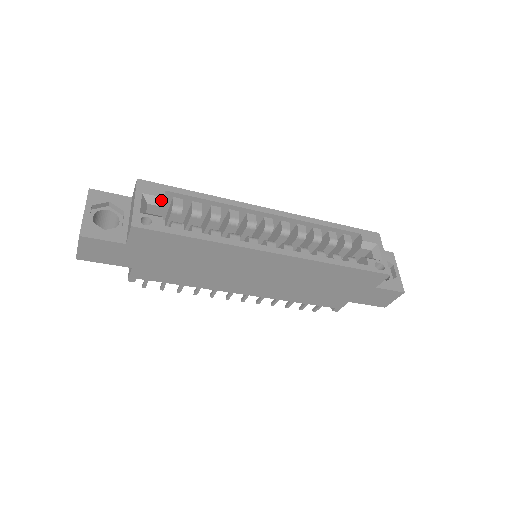
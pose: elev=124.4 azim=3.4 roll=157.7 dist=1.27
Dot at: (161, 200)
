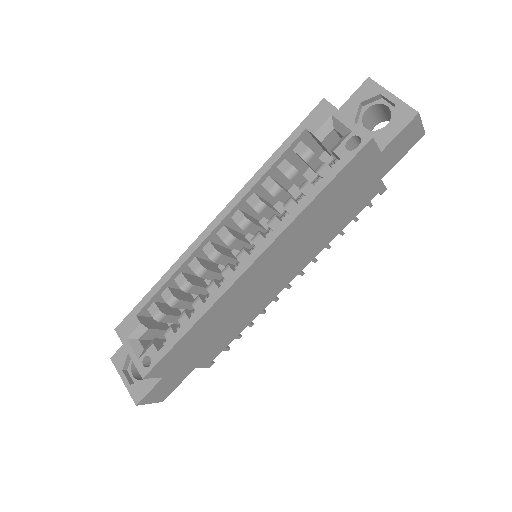
Dot at: (141, 327)
